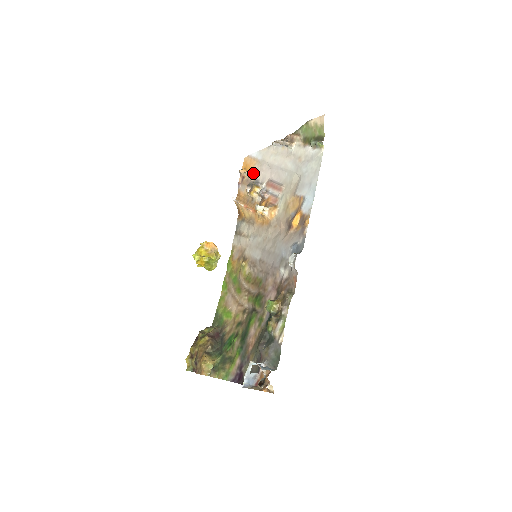
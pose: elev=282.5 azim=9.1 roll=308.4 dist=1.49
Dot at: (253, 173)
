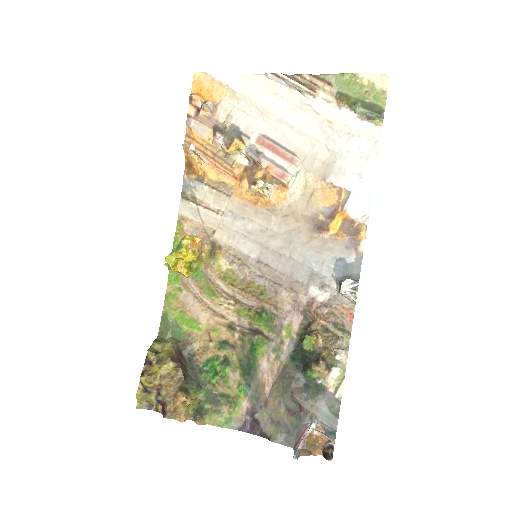
Dot at: (224, 111)
